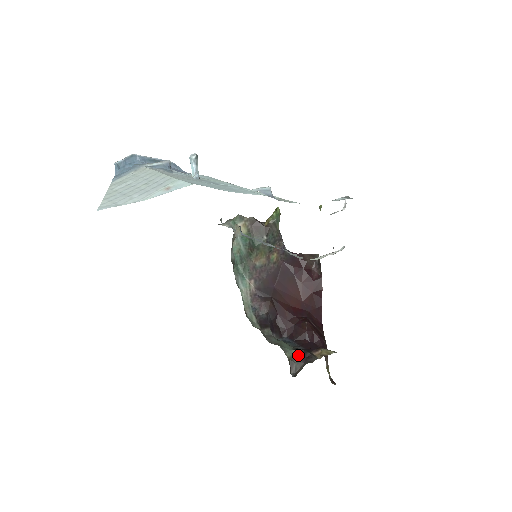
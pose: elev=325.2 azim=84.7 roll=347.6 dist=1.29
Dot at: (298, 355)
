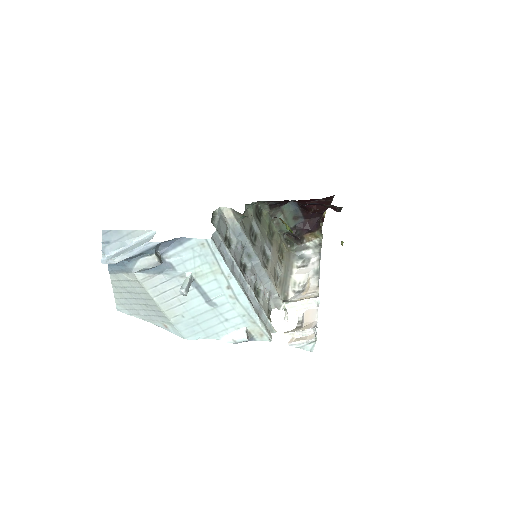
Dot at: (291, 235)
